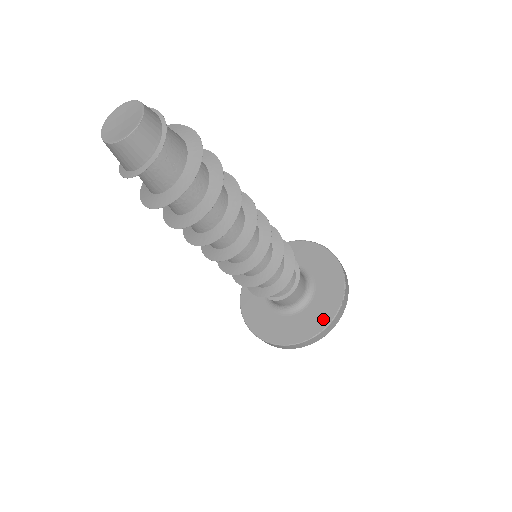
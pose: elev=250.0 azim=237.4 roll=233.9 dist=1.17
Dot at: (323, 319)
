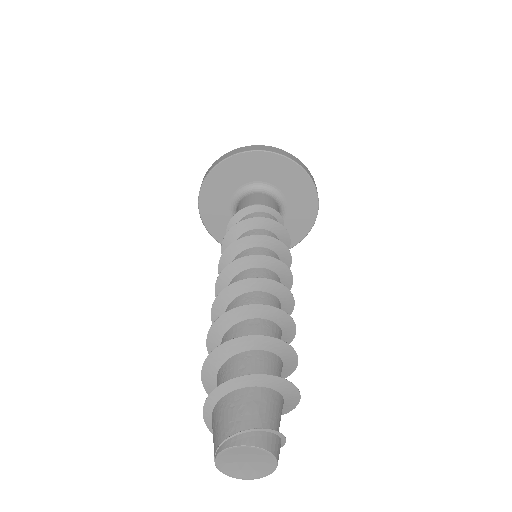
Dot at: occluded
